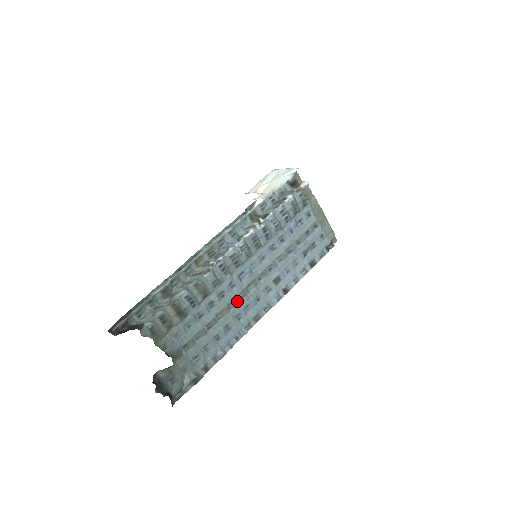
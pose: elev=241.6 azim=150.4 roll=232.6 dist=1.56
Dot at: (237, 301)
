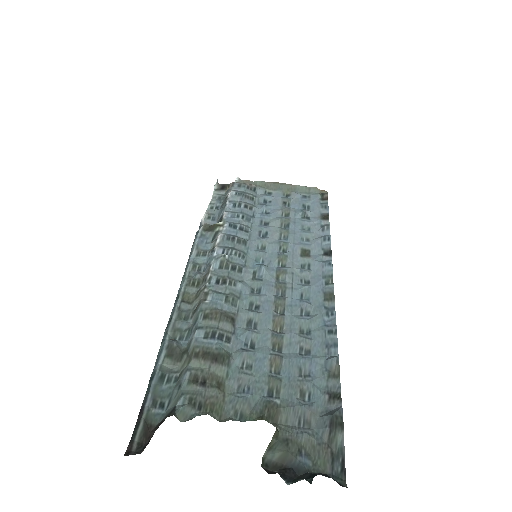
Dot at: (282, 300)
